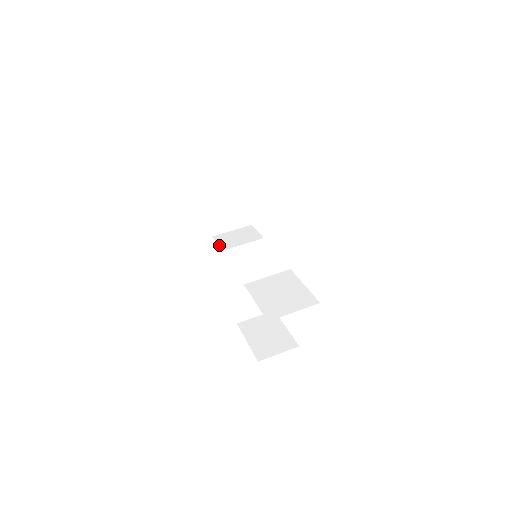
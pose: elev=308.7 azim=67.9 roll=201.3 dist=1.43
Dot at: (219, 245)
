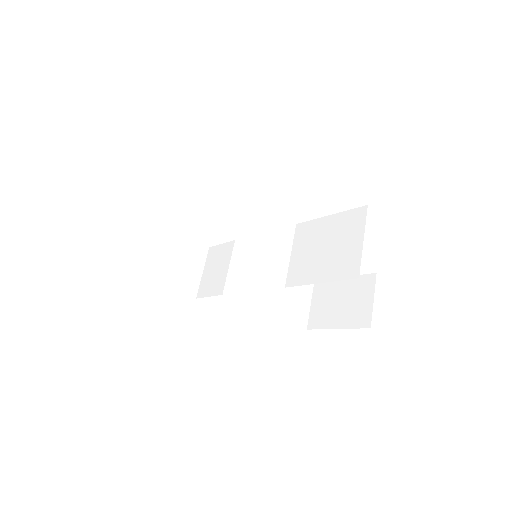
Dot at: (212, 295)
